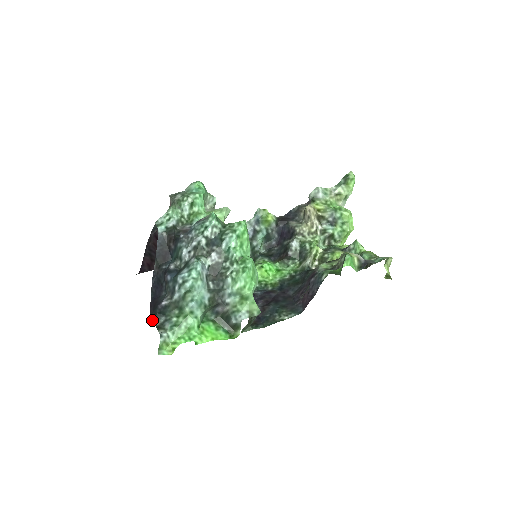
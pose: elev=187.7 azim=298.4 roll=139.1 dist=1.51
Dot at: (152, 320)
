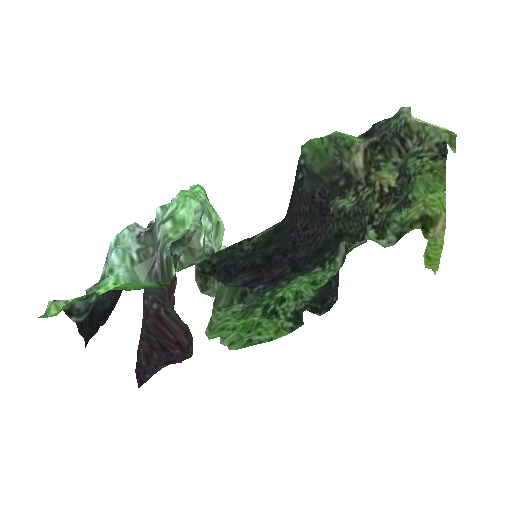
Dot at: (79, 332)
